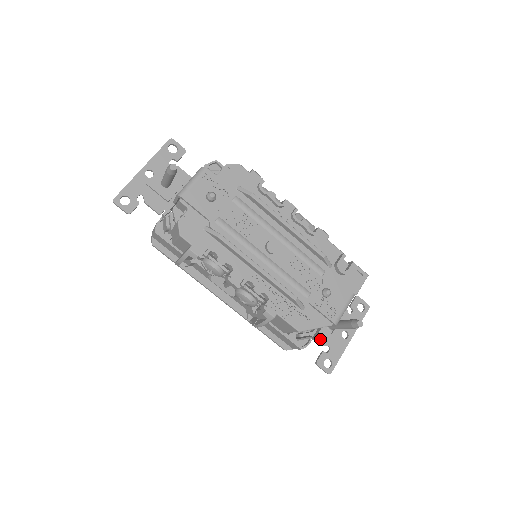
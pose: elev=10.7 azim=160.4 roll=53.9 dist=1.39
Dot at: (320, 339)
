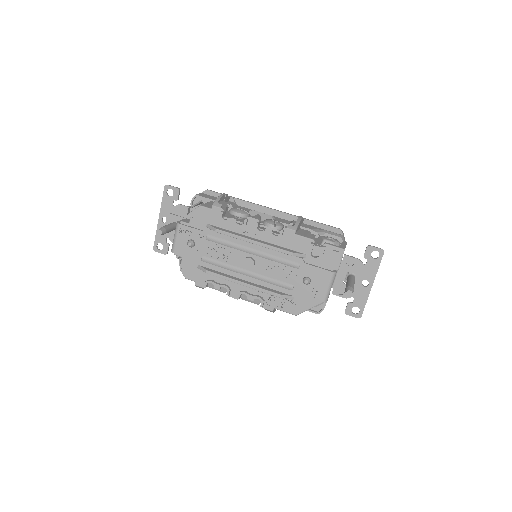
Dot at: (343, 293)
